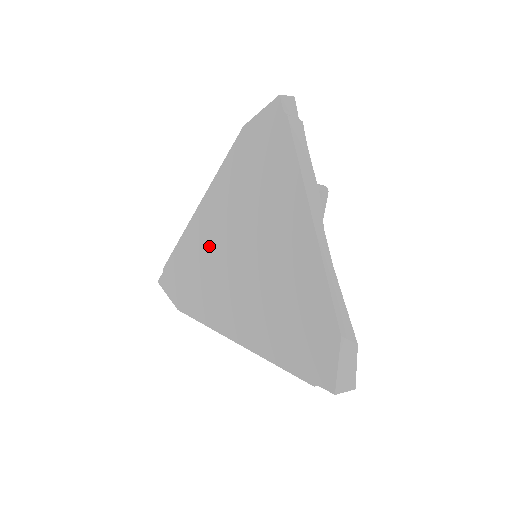
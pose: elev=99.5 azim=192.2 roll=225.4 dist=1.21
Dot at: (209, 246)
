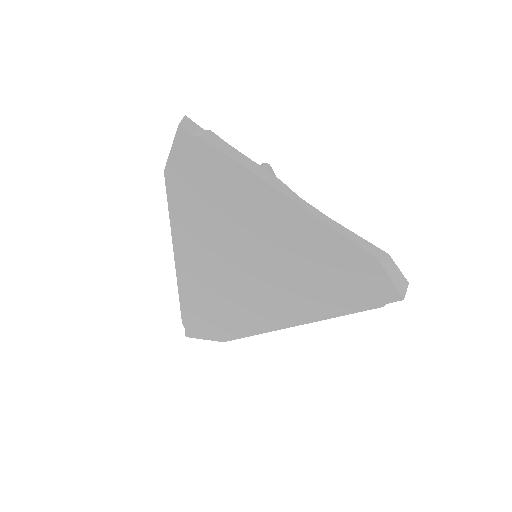
Dot at: (212, 279)
